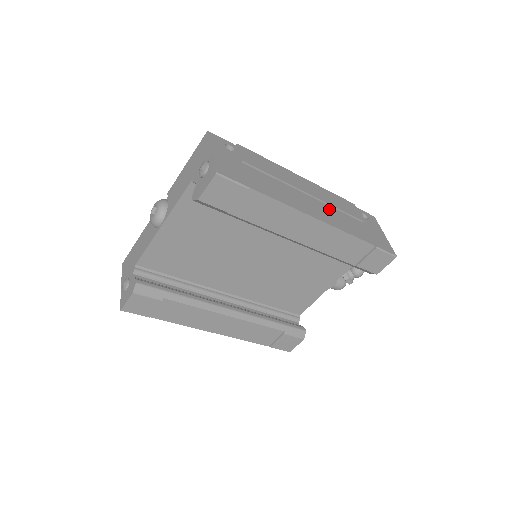
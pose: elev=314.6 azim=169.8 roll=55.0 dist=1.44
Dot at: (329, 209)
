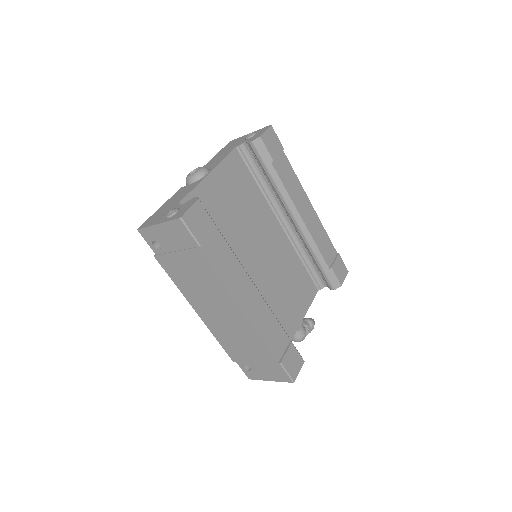
Dot at: occluded
